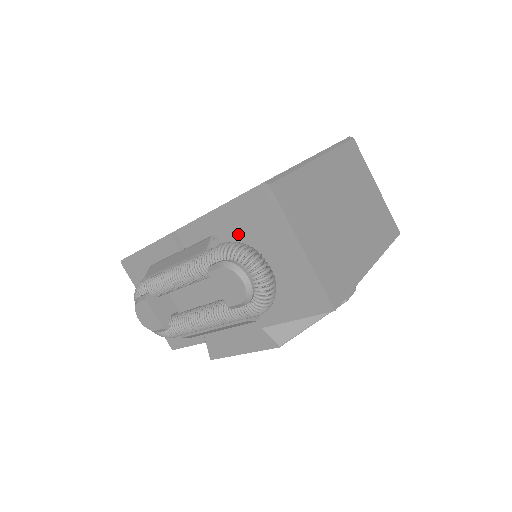
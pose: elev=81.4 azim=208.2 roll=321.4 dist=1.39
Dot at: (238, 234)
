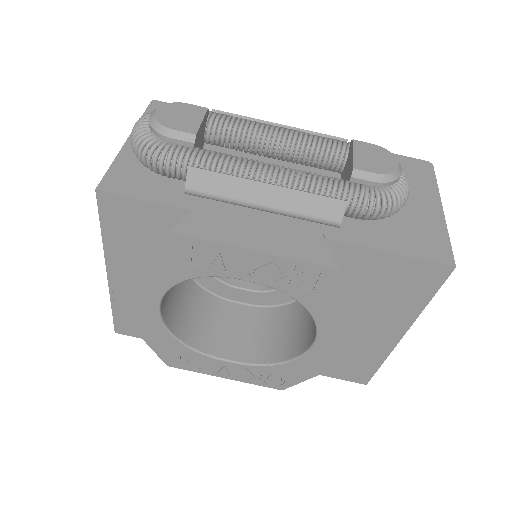
Dot at: occluded
